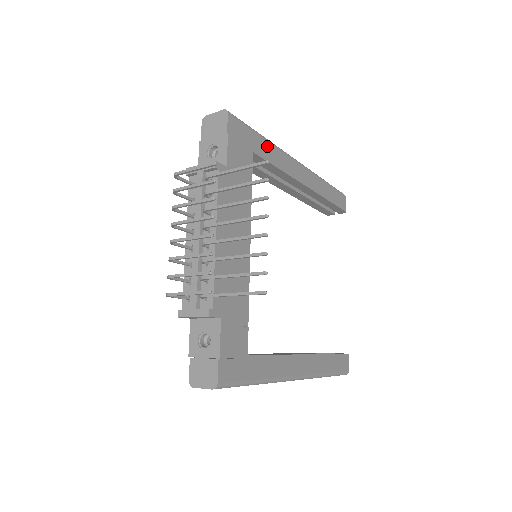
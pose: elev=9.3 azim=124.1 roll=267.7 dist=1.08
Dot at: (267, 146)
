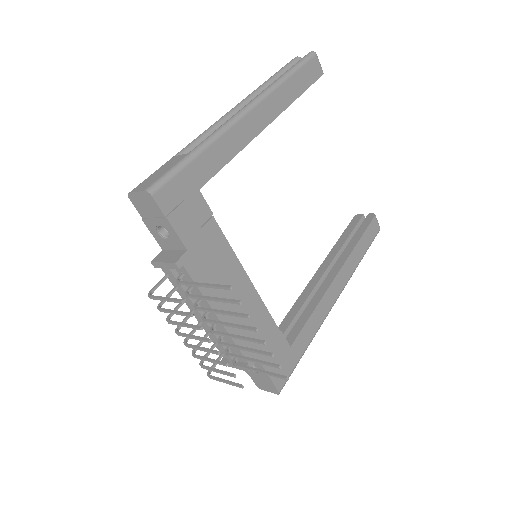
Dot at: (207, 156)
